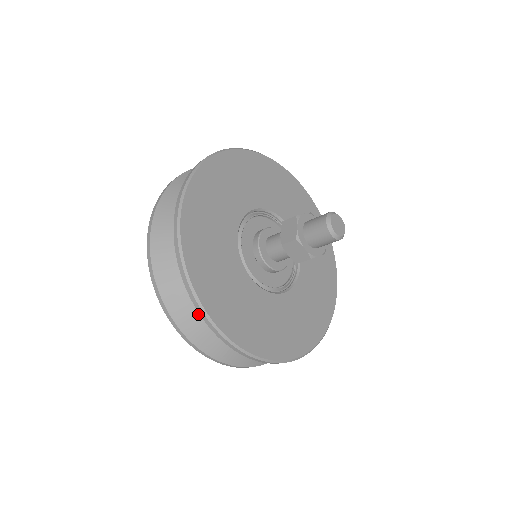
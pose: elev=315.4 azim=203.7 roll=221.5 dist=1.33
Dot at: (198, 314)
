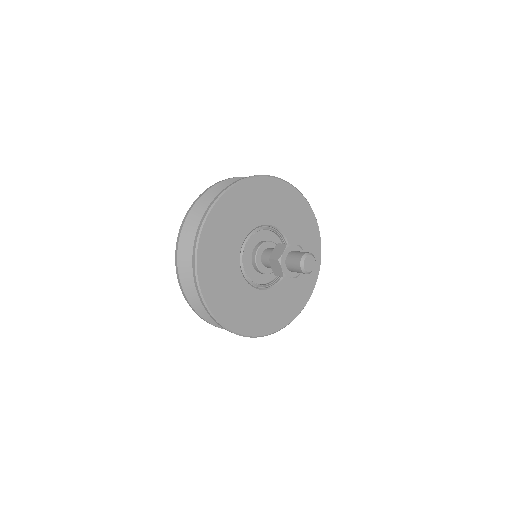
Dot at: occluded
